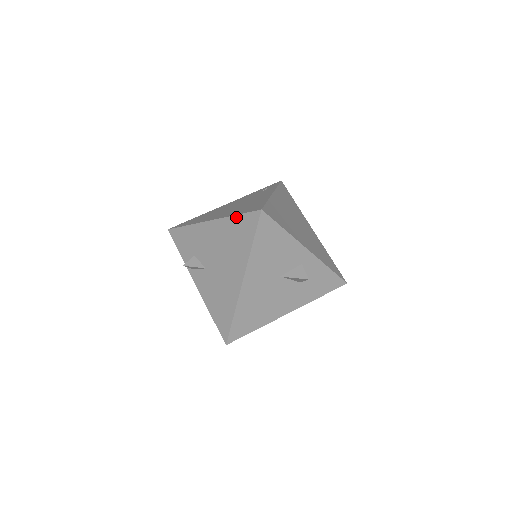
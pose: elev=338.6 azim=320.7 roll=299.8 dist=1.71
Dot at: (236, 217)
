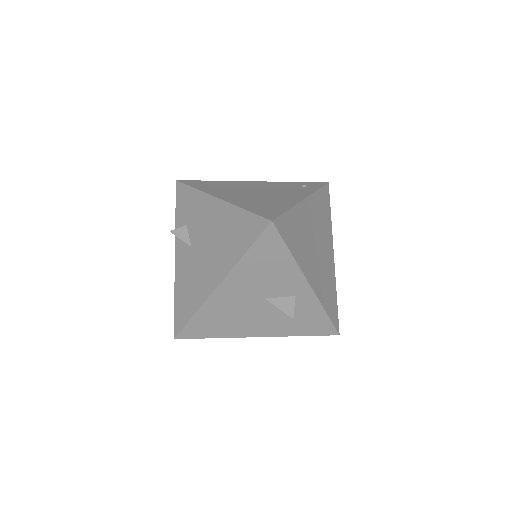
Dot at: (243, 212)
